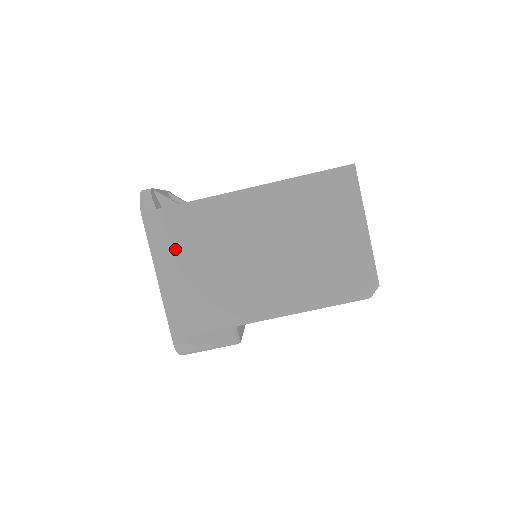
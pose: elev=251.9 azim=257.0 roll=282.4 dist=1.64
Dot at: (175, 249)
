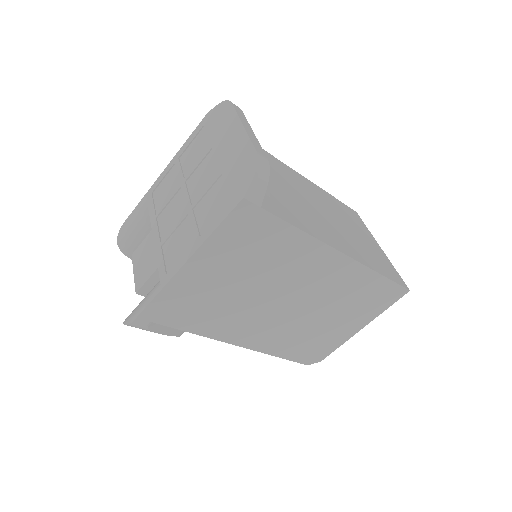
Dot at: (232, 253)
